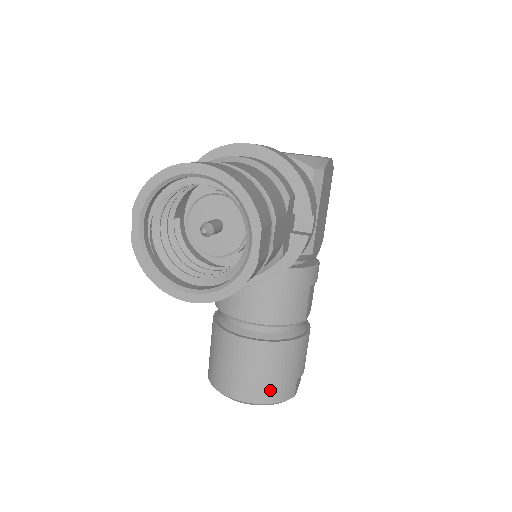
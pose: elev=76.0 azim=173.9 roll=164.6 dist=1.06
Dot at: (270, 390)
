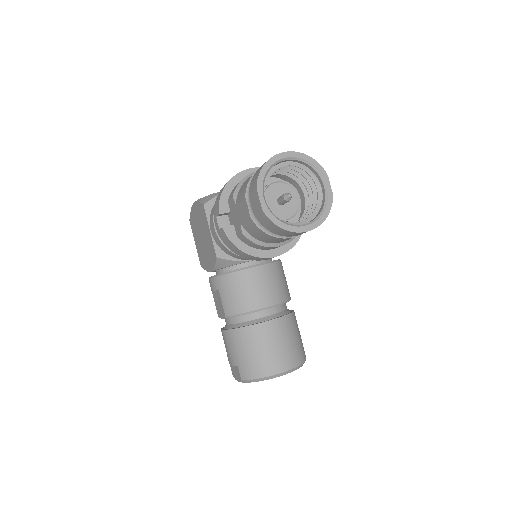
Dot at: (297, 354)
